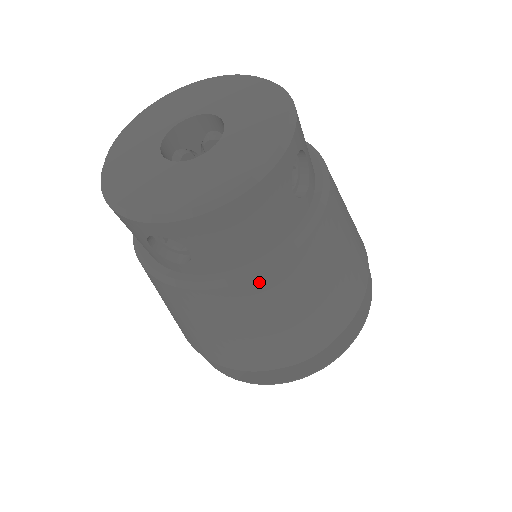
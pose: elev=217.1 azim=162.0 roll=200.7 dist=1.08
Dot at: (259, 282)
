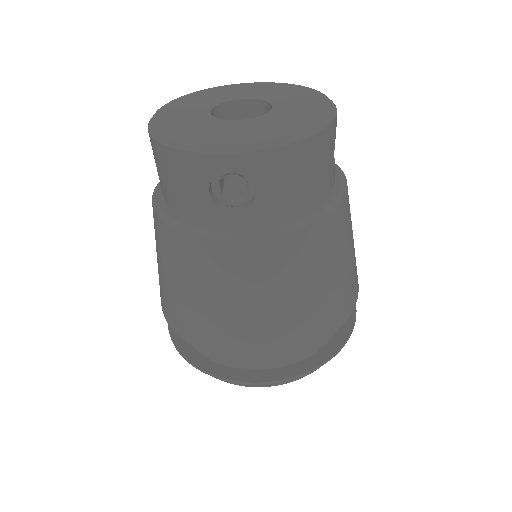
Dot at: (308, 233)
